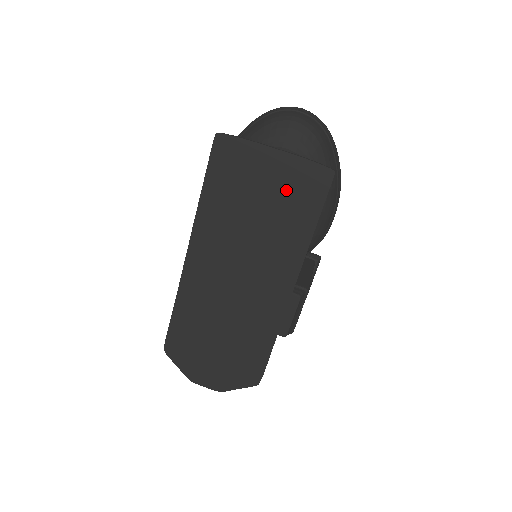
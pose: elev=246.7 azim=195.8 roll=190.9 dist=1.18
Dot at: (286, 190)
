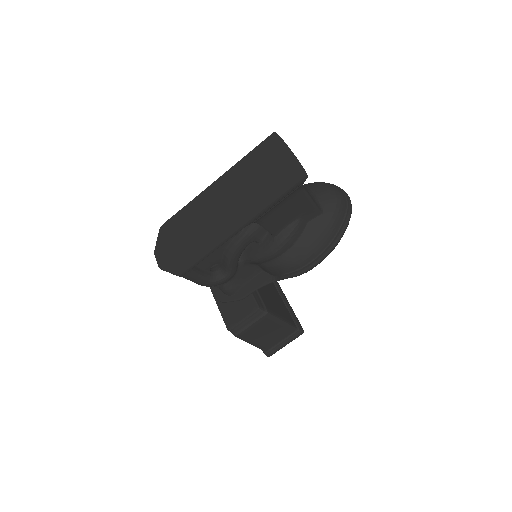
Dot at: (280, 173)
